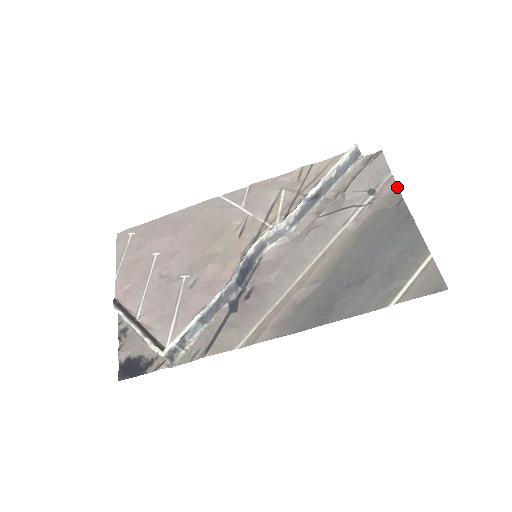
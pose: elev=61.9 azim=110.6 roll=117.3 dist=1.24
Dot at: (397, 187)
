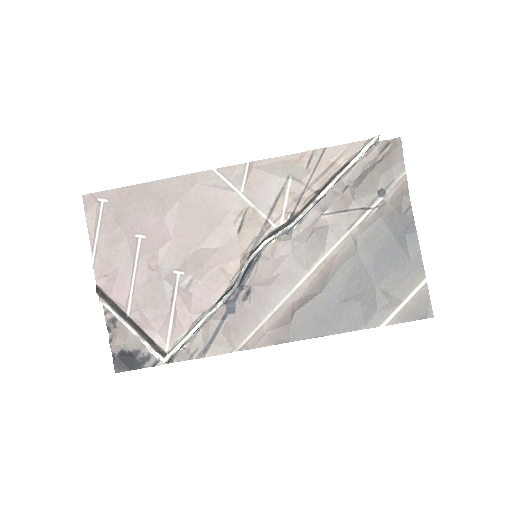
Dot at: (408, 190)
